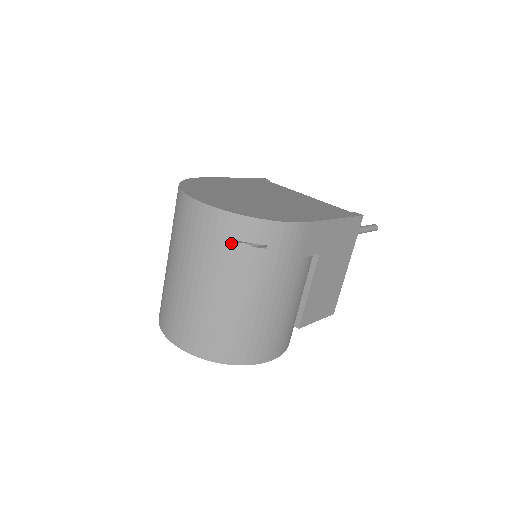
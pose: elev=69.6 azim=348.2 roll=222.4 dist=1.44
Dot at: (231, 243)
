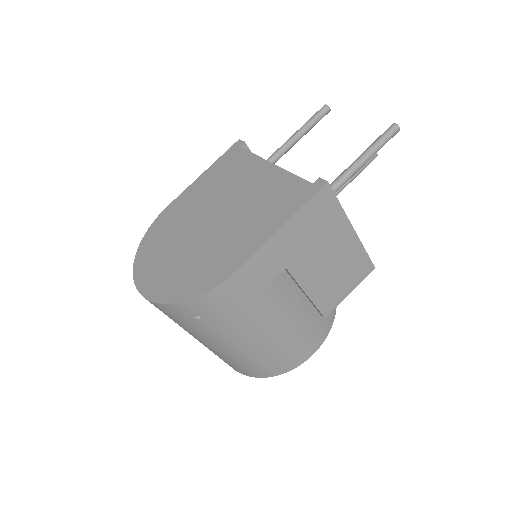
Dot at: (182, 320)
